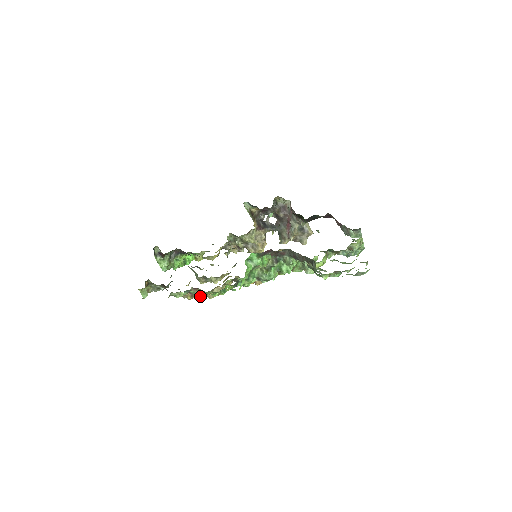
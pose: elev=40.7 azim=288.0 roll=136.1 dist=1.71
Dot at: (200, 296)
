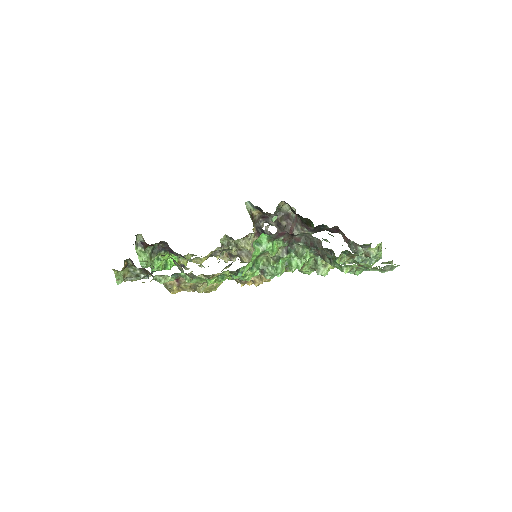
Dot at: (191, 281)
